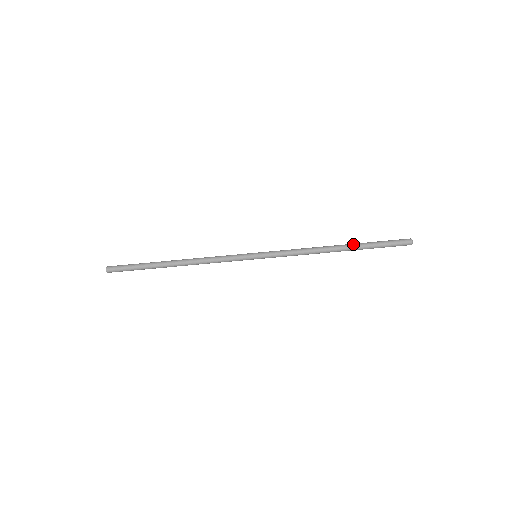
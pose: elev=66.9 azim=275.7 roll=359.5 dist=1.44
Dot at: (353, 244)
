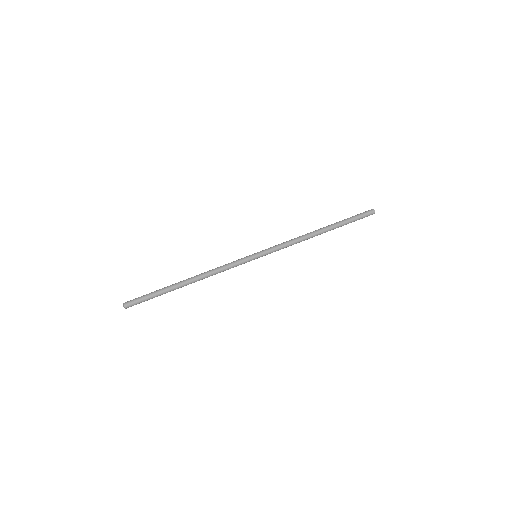
Dot at: (331, 224)
